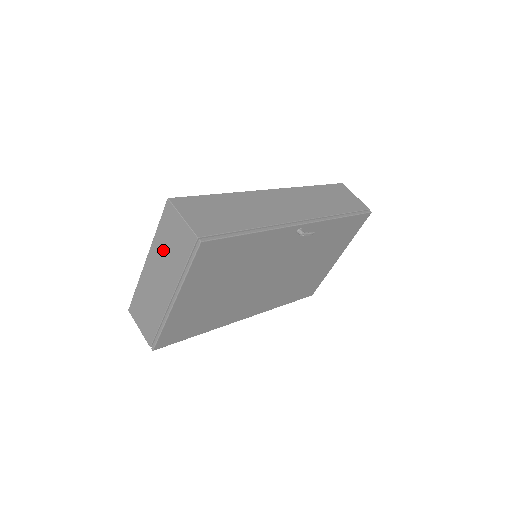
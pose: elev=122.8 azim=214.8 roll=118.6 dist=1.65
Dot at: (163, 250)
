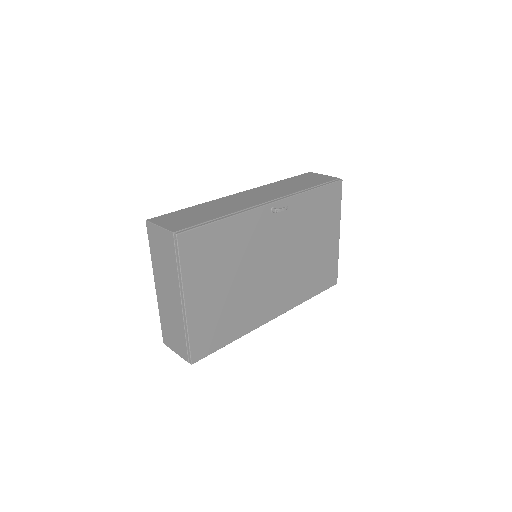
Dot at: (160, 265)
